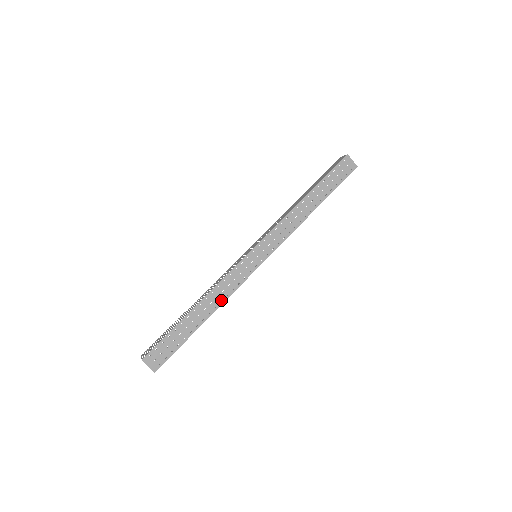
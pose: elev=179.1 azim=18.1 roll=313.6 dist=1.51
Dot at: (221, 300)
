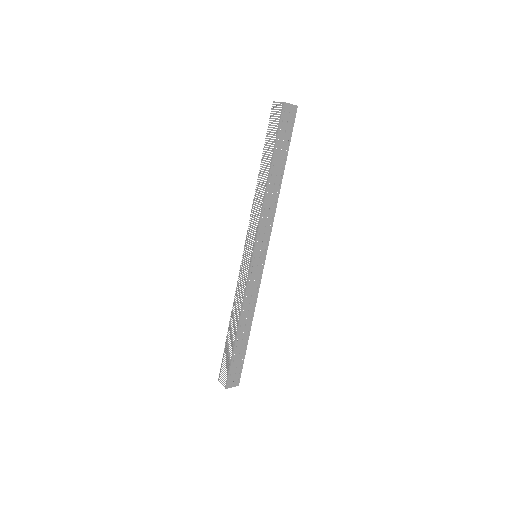
Dot at: (252, 309)
